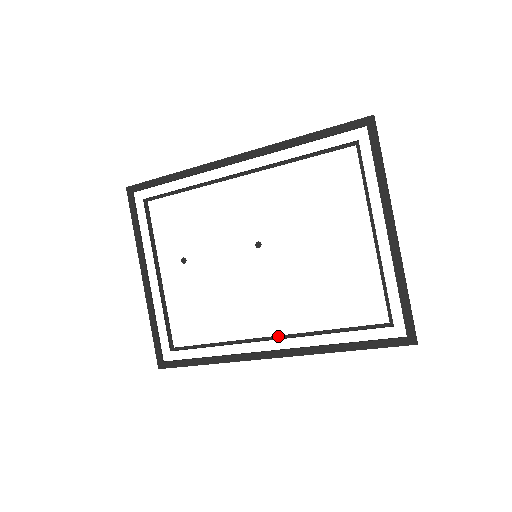
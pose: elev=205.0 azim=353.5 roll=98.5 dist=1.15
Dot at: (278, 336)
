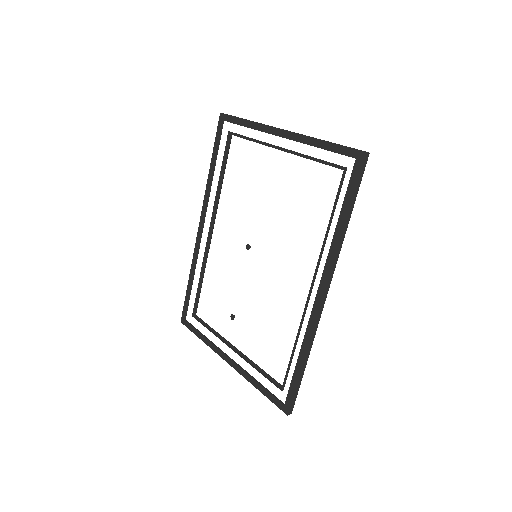
Dot at: (312, 280)
